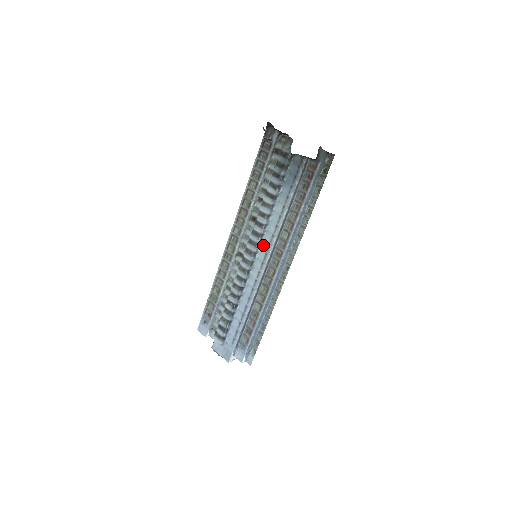
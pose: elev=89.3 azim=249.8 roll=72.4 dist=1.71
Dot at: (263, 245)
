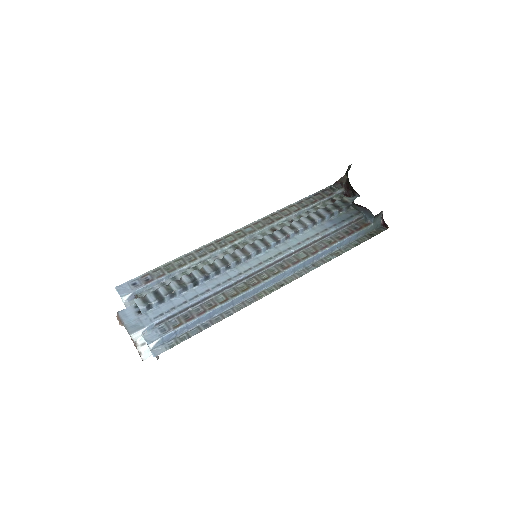
Dot at: (272, 251)
